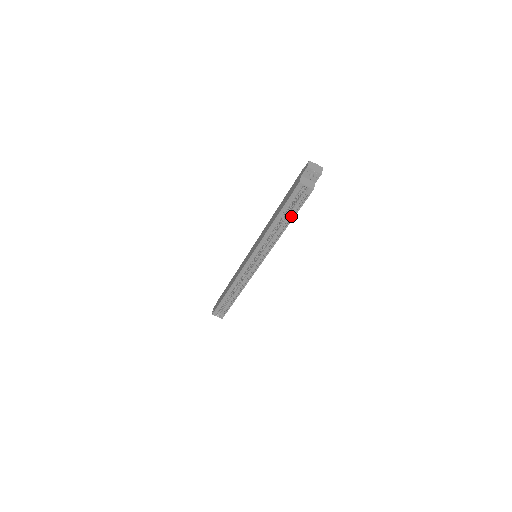
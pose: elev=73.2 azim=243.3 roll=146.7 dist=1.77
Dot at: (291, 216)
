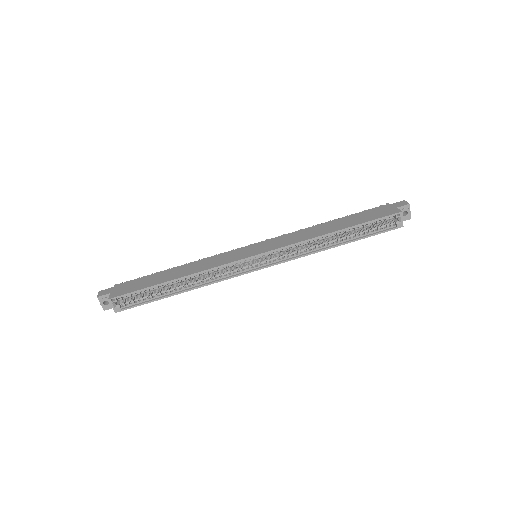
Dot at: (356, 237)
